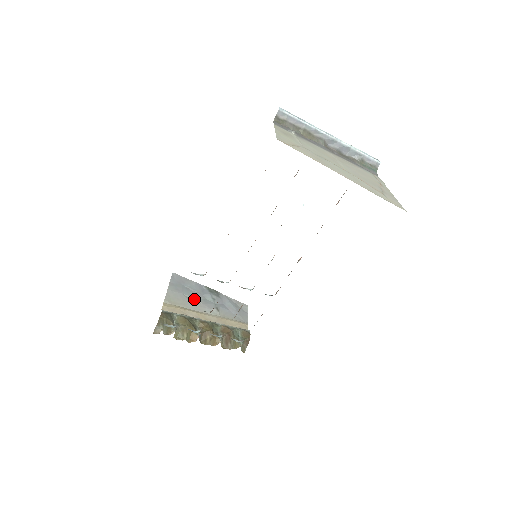
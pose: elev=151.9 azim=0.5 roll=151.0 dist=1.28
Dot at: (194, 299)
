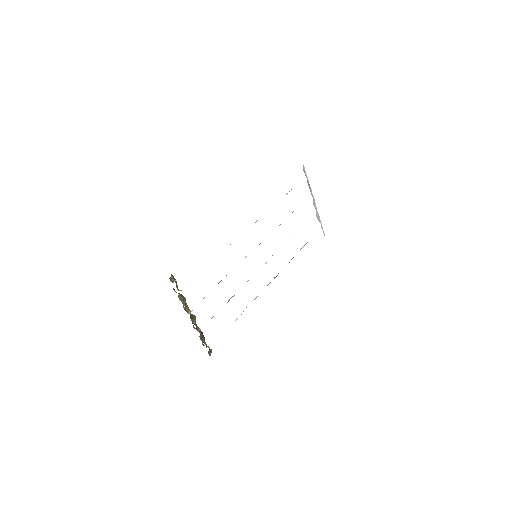
Dot at: occluded
